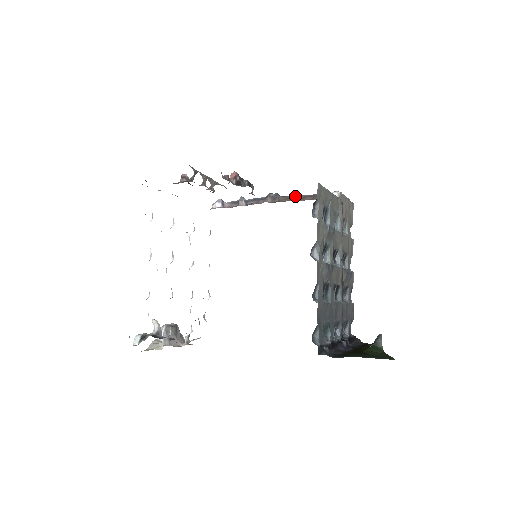
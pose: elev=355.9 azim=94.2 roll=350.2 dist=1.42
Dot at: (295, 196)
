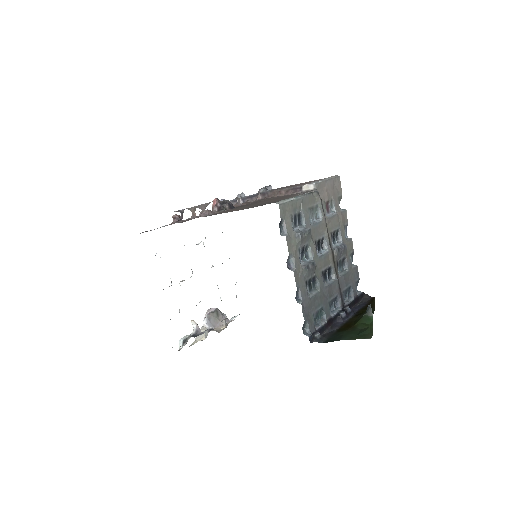
Dot at: (280, 190)
